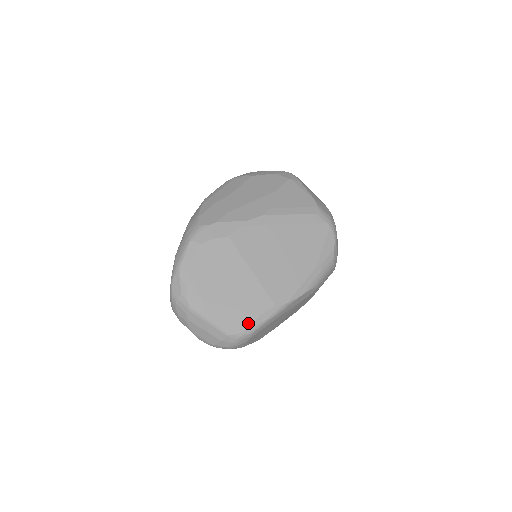
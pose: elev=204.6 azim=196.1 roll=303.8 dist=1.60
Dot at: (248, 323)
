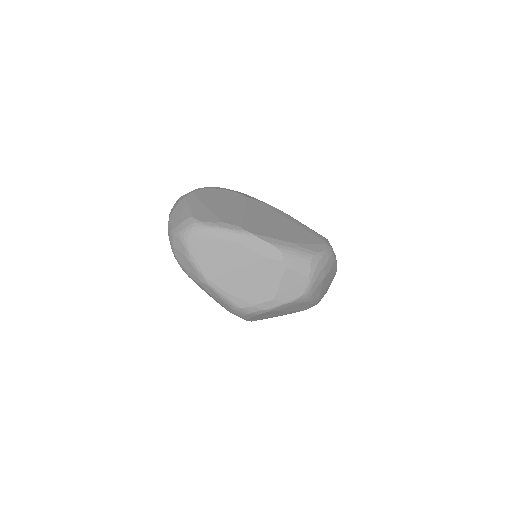
Dot at: (211, 220)
